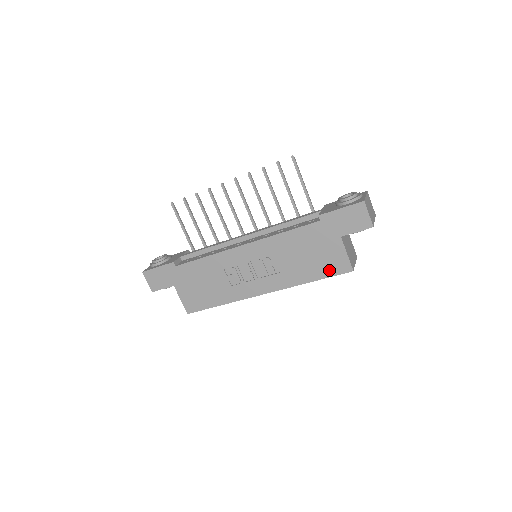
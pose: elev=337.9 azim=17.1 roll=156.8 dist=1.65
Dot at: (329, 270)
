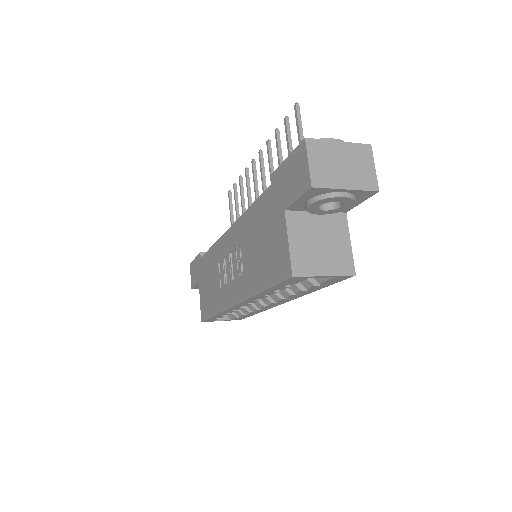
Dot at: (274, 272)
